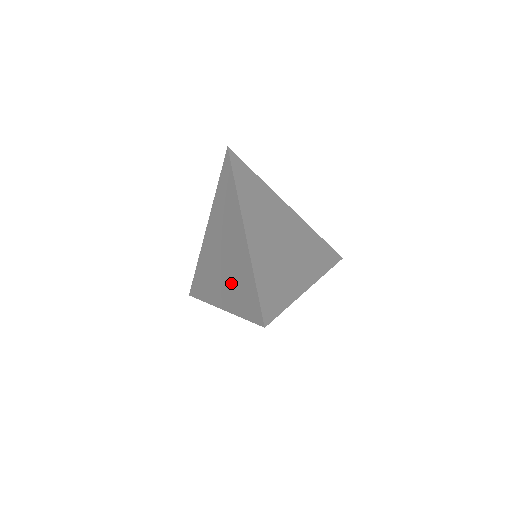
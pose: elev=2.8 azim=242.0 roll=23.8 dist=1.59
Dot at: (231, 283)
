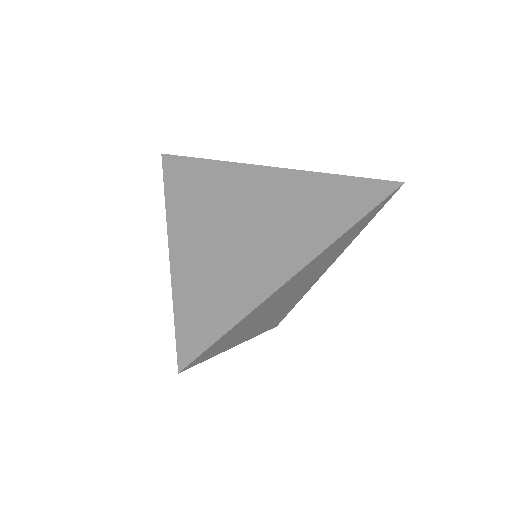
Dot at: occluded
